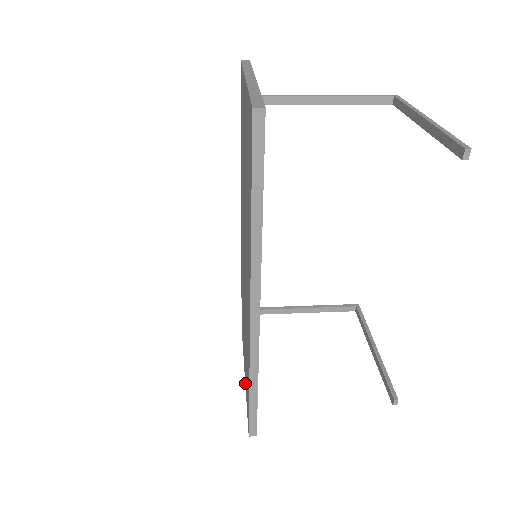
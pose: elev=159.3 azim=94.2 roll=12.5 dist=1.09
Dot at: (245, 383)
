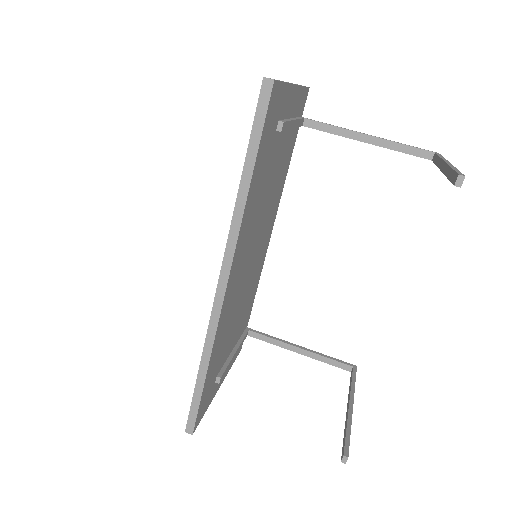
Dot at: occluded
